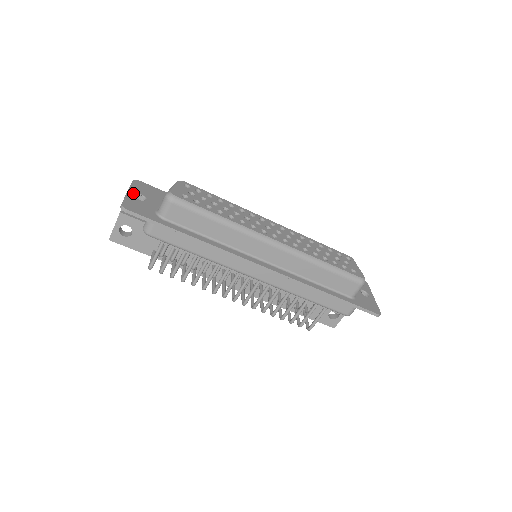
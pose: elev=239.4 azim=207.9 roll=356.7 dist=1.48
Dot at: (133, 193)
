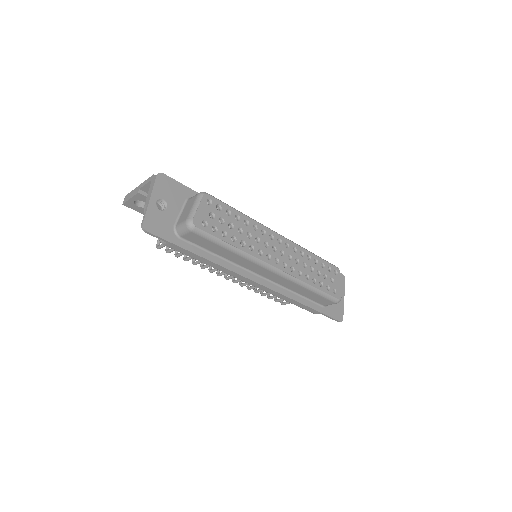
Dot at: (155, 200)
